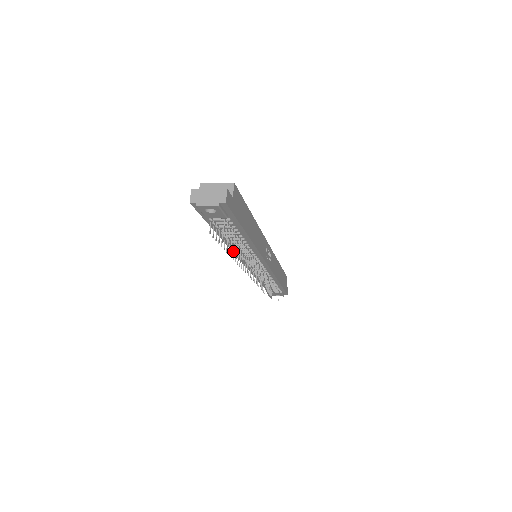
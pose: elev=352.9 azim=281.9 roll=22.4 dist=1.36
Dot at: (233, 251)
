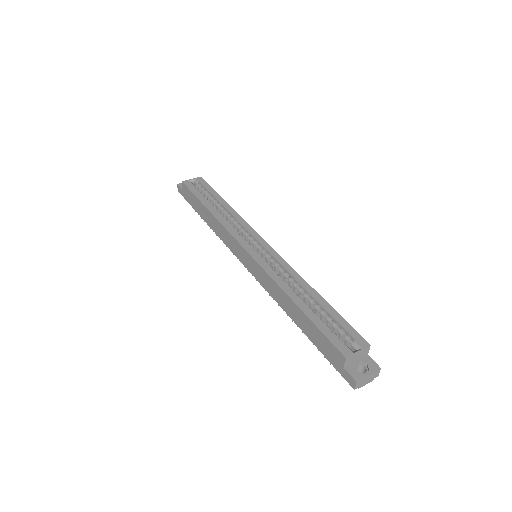
Dot at: (271, 295)
